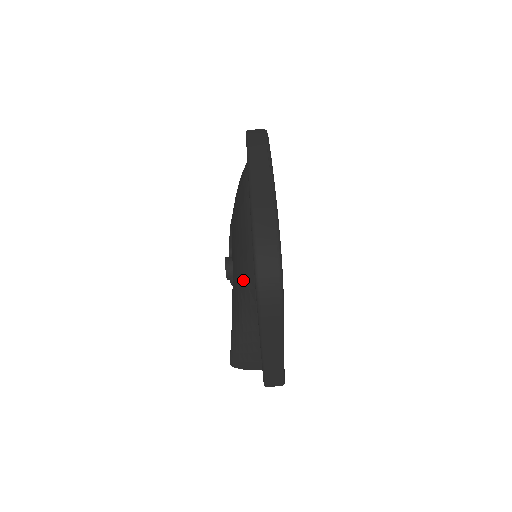
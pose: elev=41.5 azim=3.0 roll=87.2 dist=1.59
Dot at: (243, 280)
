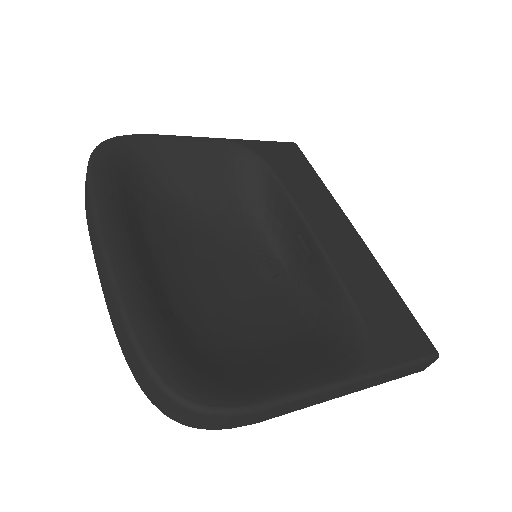
Dot at: occluded
